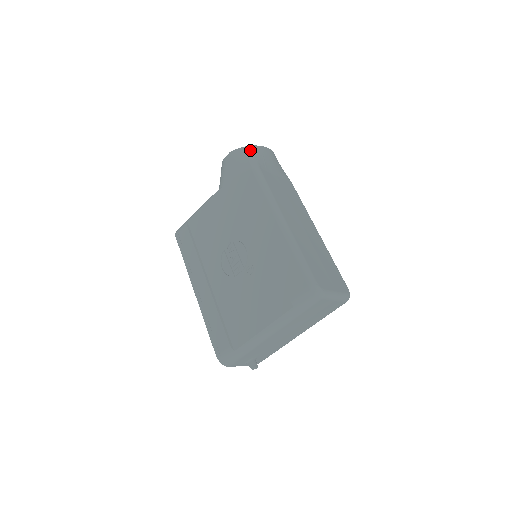
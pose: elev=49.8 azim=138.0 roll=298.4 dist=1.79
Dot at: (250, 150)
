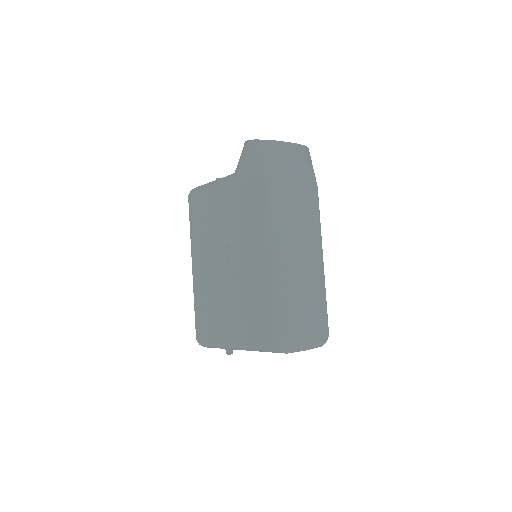
Dot at: (273, 148)
